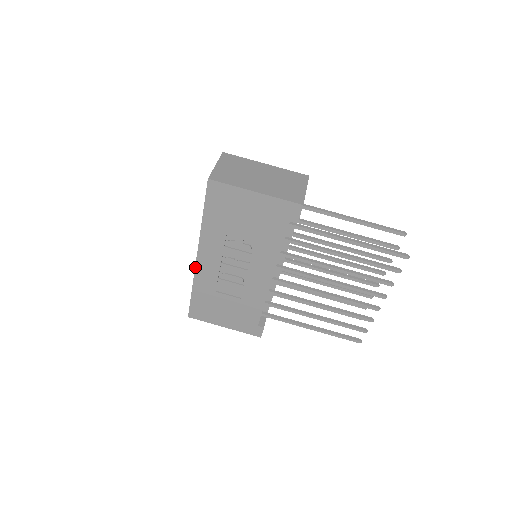
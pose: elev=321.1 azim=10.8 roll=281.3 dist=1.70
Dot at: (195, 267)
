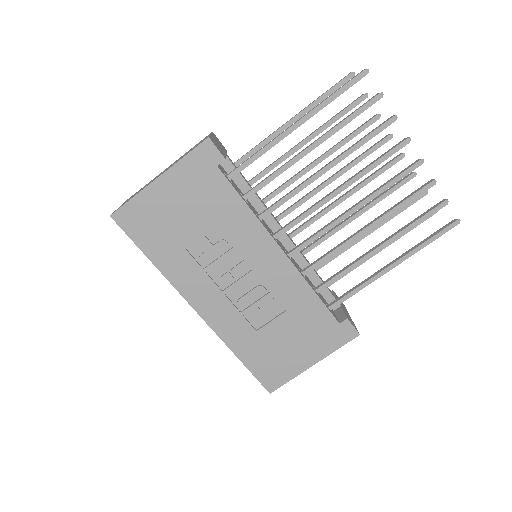
Dot at: (208, 325)
